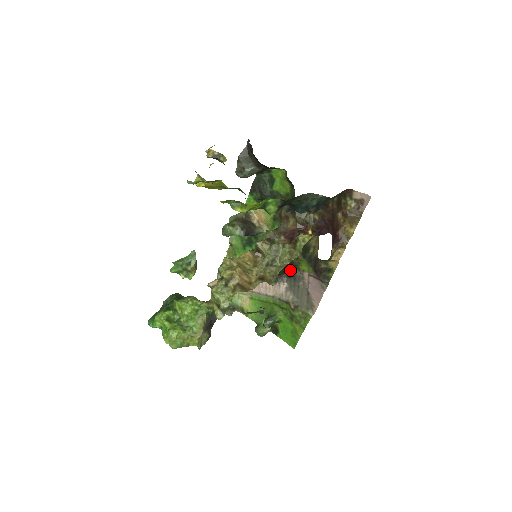
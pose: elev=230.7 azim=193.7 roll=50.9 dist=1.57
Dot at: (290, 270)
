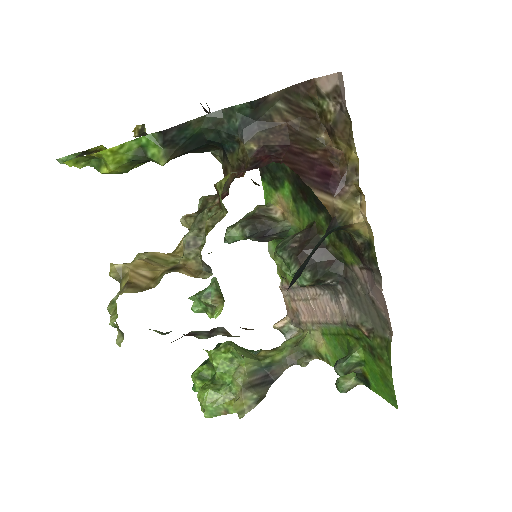
Dot at: (335, 270)
